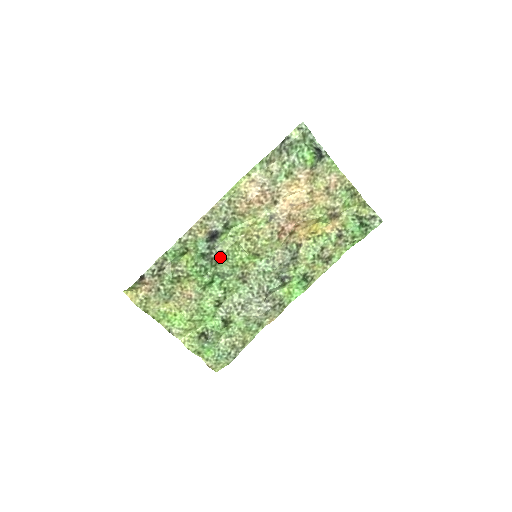
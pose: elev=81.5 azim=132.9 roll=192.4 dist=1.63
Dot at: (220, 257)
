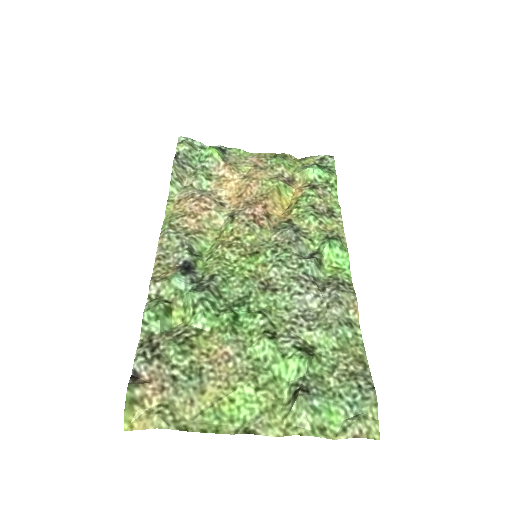
Dot at: (216, 283)
